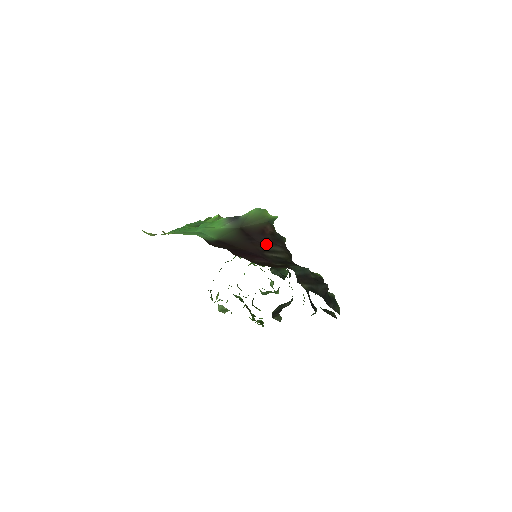
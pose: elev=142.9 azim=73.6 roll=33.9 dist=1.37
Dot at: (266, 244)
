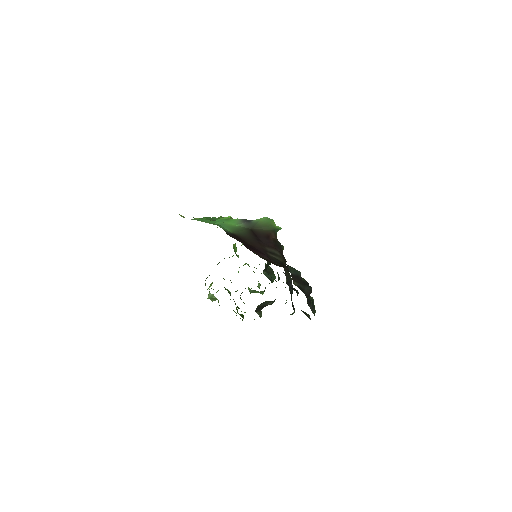
Dot at: (269, 247)
